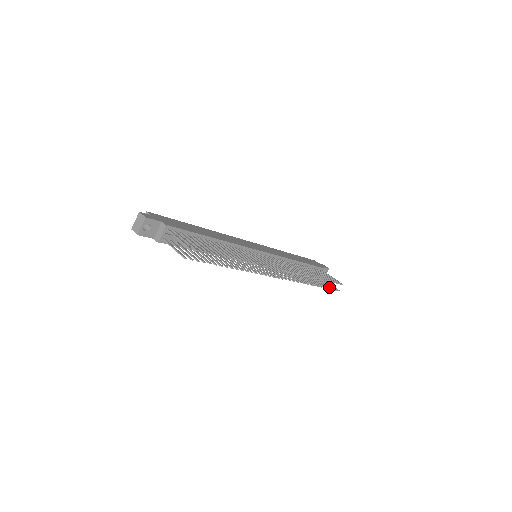
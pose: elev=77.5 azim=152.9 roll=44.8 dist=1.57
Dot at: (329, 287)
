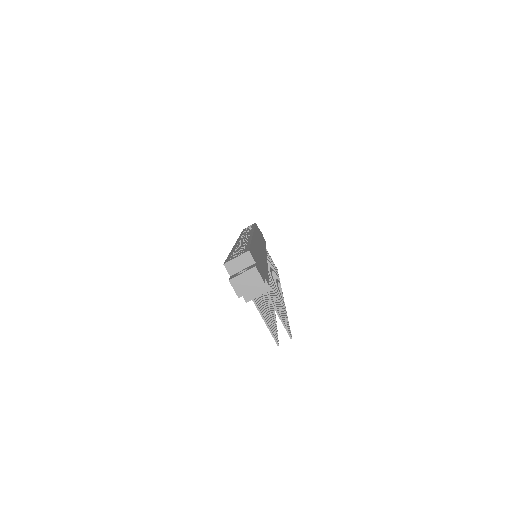
Dot at: occluded
